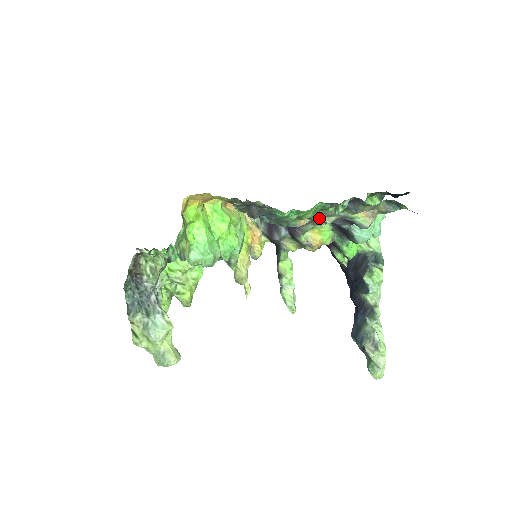
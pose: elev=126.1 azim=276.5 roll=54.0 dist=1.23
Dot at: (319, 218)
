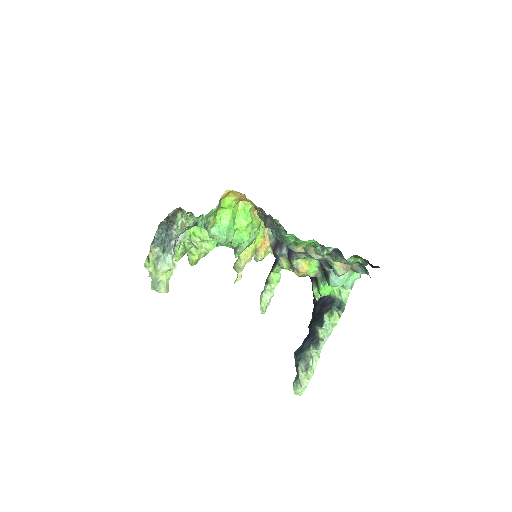
Dot at: (310, 252)
